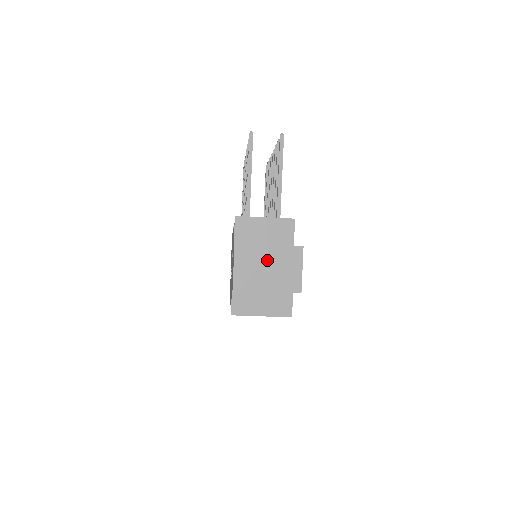
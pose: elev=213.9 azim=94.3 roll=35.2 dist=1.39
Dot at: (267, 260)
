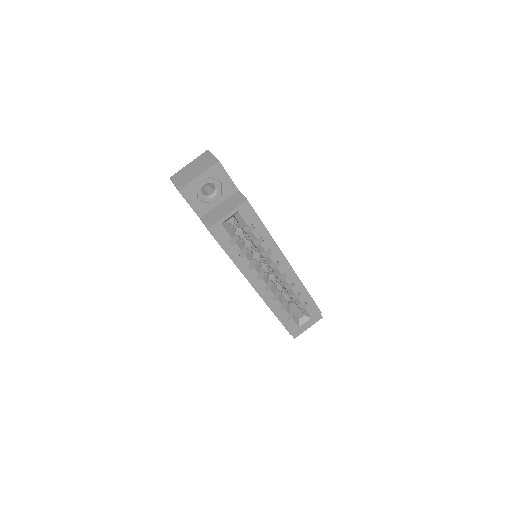
Dot at: (191, 168)
